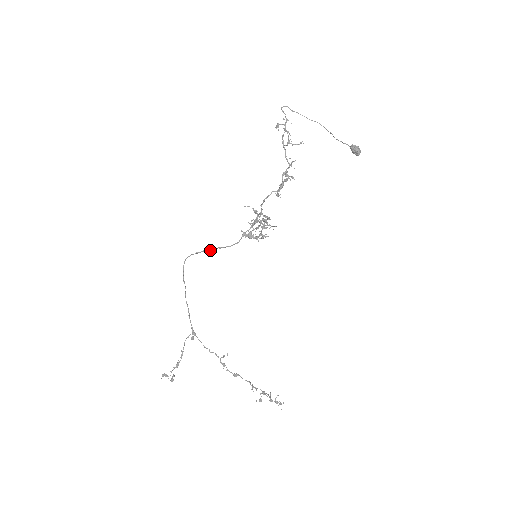
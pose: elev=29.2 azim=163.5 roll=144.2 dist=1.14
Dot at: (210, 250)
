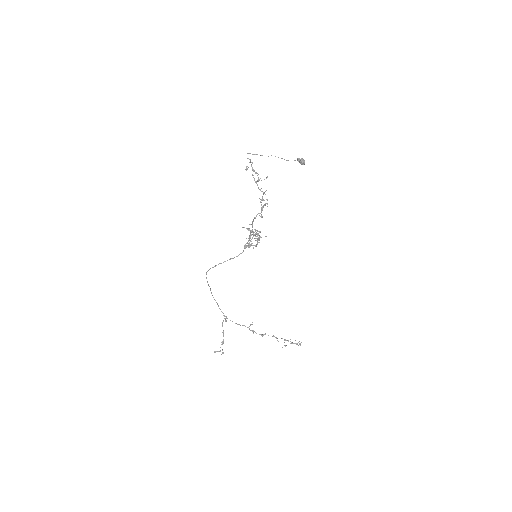
Dot at: occluded
